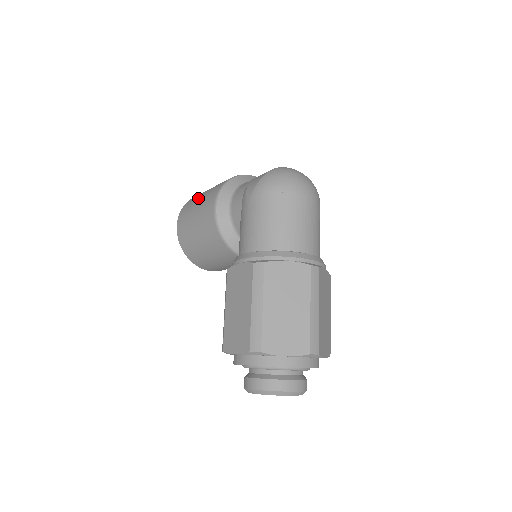
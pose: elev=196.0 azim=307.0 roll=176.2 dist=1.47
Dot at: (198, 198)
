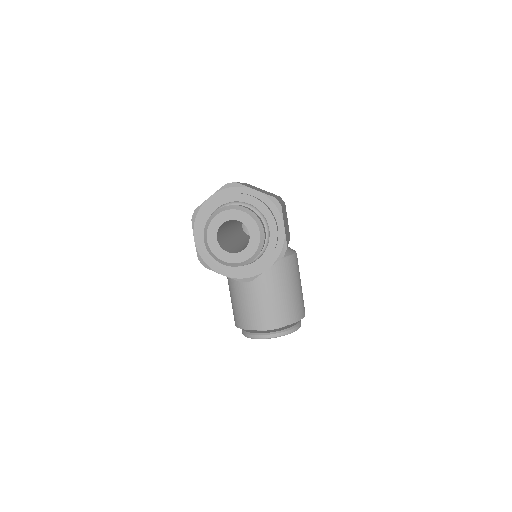
Dot at: occluded
